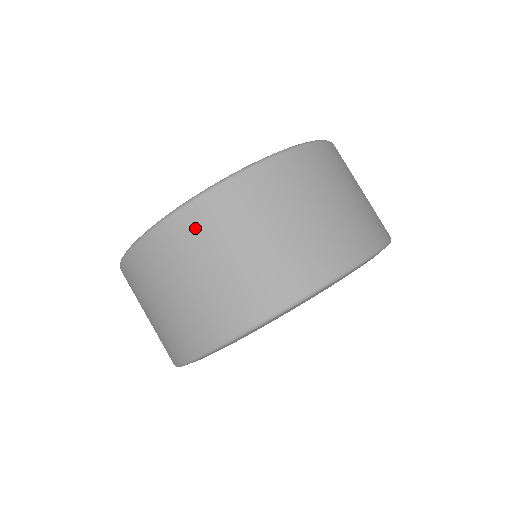
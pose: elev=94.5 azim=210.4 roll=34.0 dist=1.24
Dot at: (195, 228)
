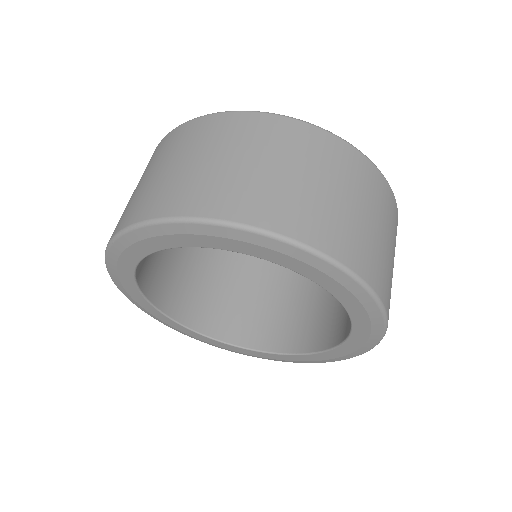
Dot at: (216, 128)
